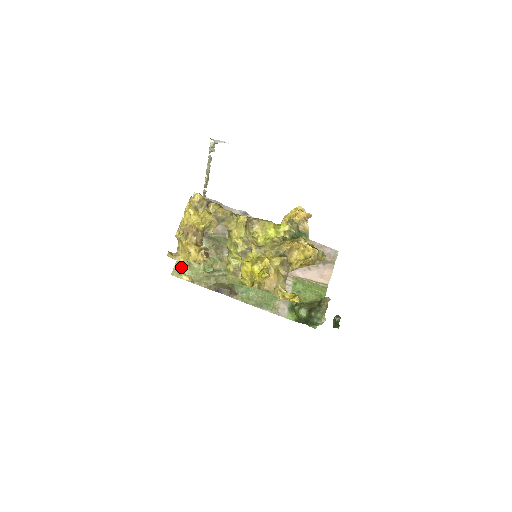
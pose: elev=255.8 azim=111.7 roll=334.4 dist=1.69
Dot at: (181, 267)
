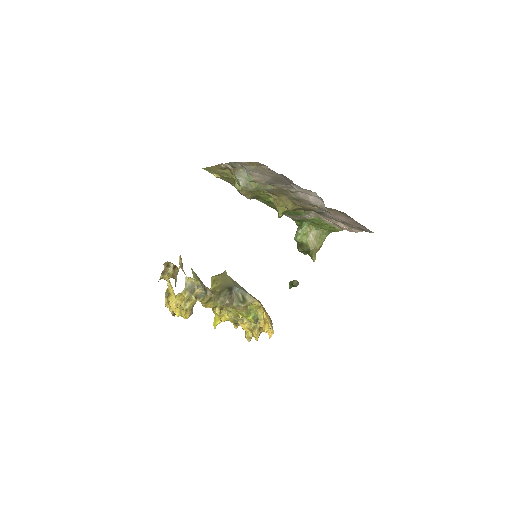
Dot at: (214, 170)
